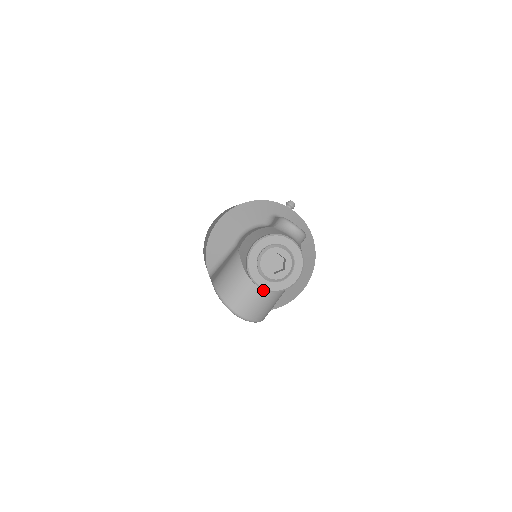
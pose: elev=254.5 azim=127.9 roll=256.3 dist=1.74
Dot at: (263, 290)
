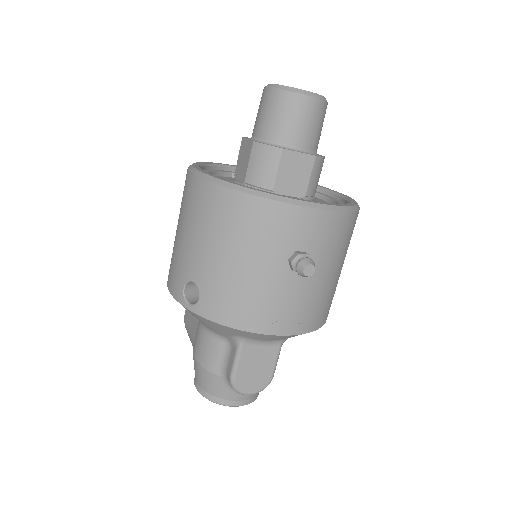
Dot at: occluded
